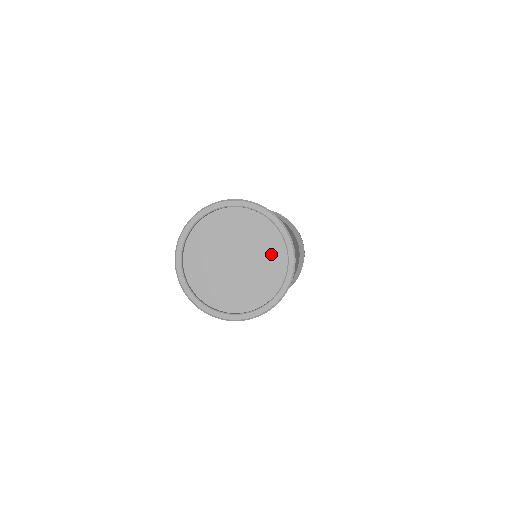
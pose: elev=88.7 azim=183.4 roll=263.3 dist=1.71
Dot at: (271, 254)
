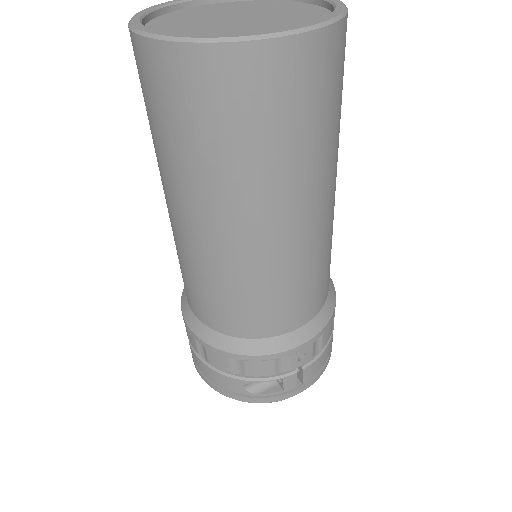
Dot at: (302, 20)
